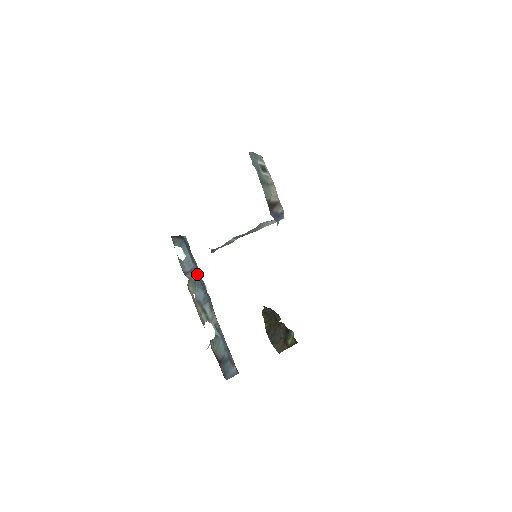
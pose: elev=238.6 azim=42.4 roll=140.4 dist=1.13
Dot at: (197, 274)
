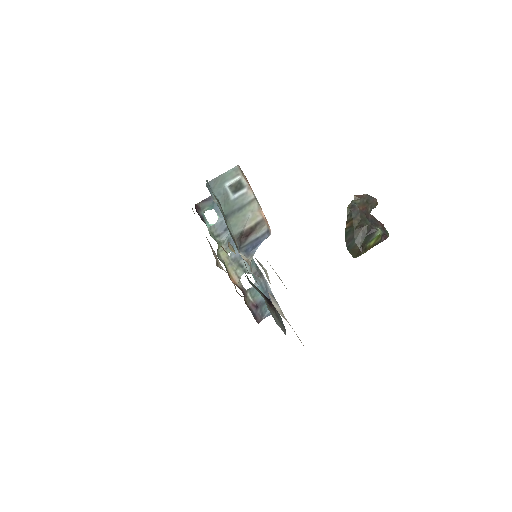
Dot at: occluded
